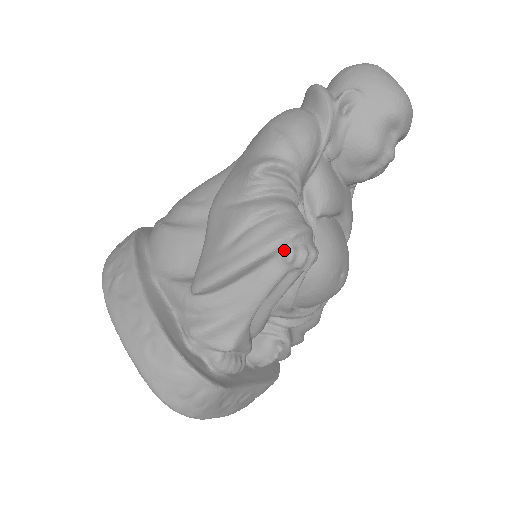
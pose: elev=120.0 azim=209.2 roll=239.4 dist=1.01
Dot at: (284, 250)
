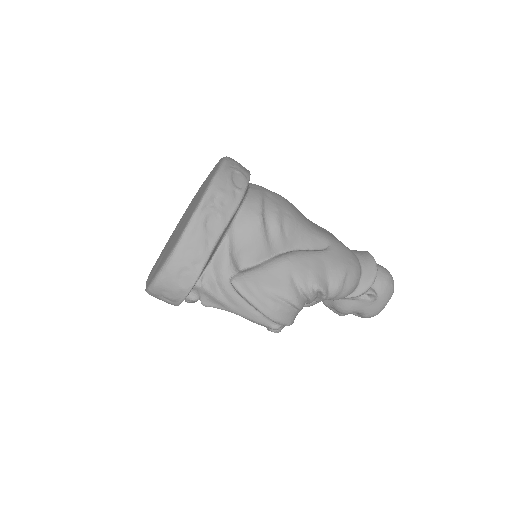
Dot at: (277, 325)
